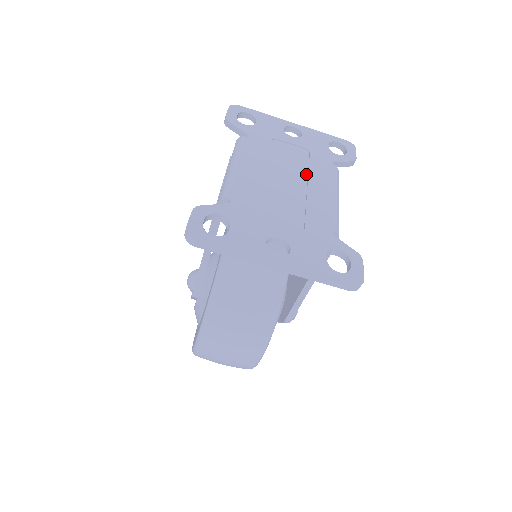
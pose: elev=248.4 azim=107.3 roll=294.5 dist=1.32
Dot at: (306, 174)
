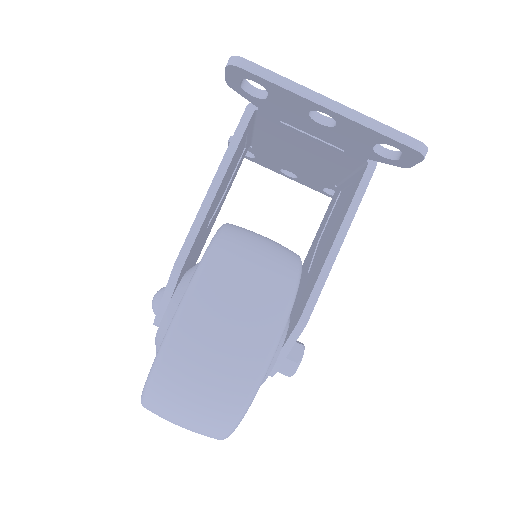
Dot at: occluded
